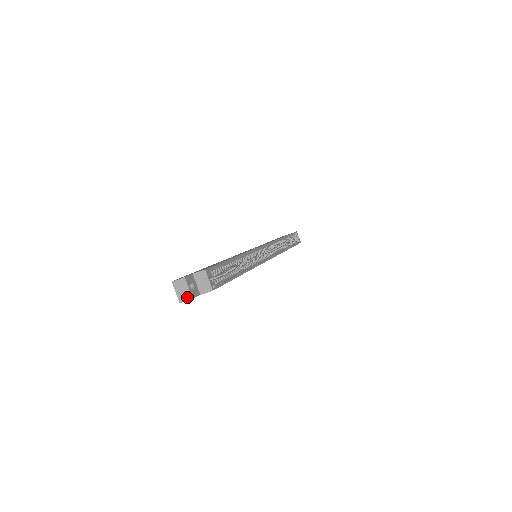
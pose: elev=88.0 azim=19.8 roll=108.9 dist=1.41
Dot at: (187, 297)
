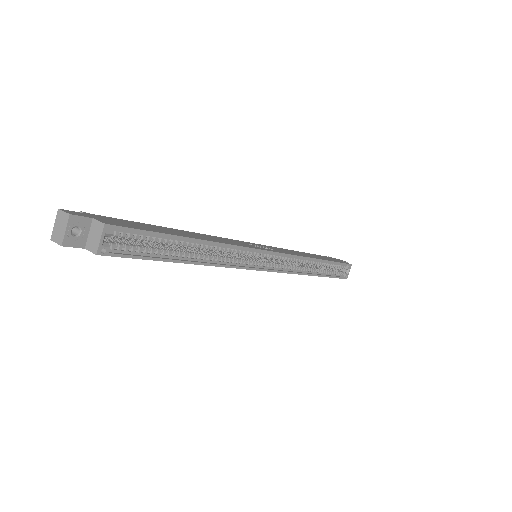
Dot at: (59, 239)
